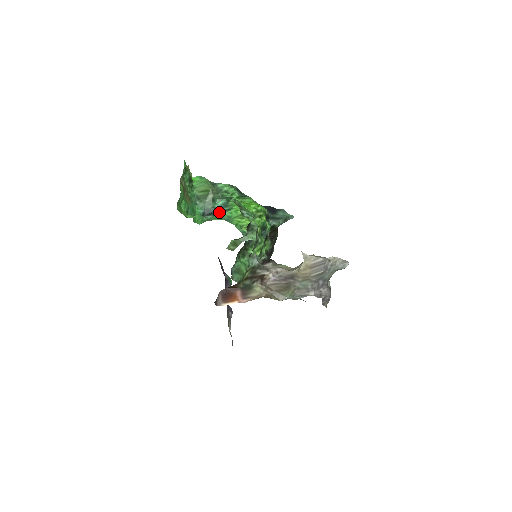
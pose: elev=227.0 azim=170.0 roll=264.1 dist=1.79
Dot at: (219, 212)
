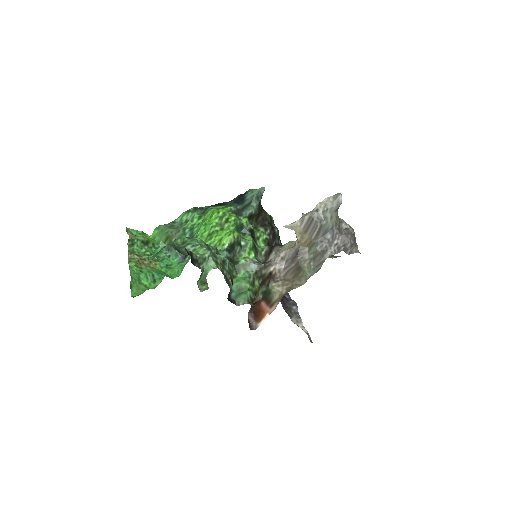
Dot at: occluded
